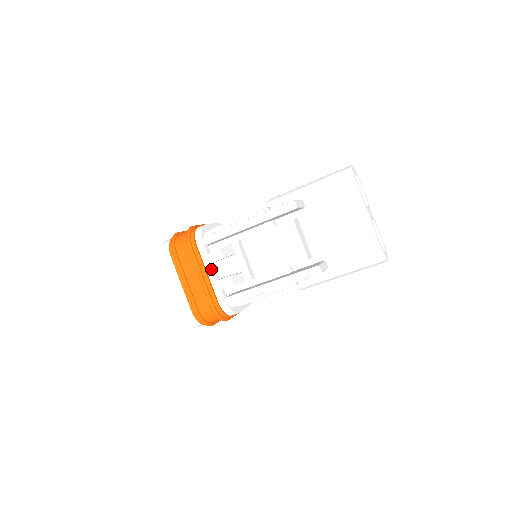
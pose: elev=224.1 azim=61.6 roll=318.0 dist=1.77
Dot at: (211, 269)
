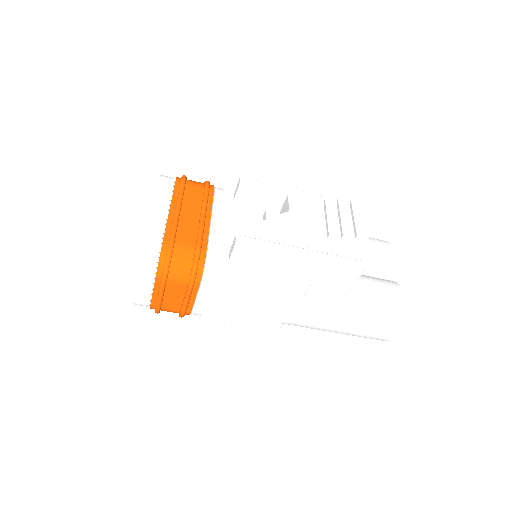
Dot at: (222, 215)
